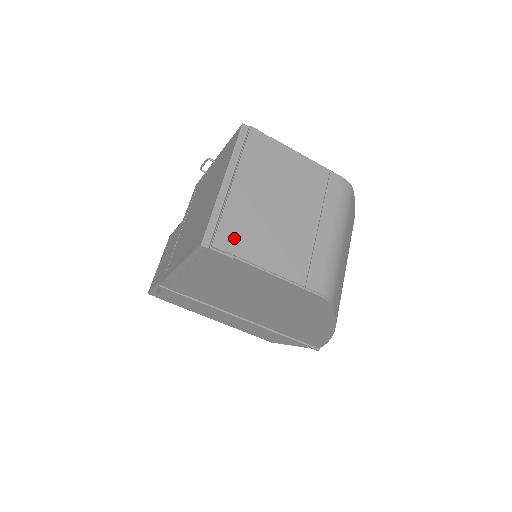
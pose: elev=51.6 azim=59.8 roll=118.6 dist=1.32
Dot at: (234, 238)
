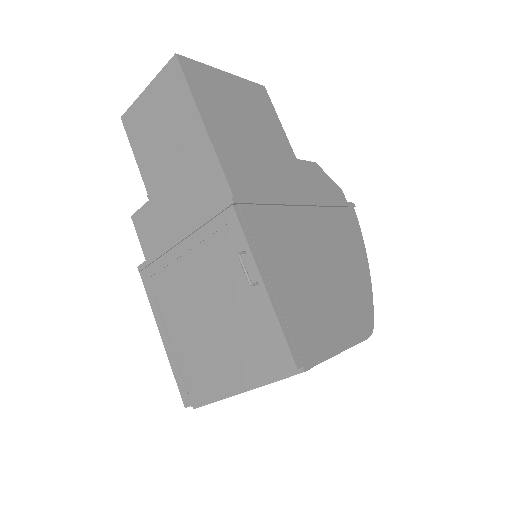
Dot at: occluded
